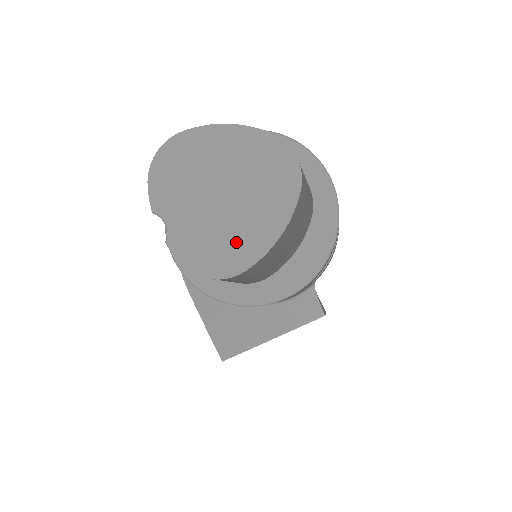
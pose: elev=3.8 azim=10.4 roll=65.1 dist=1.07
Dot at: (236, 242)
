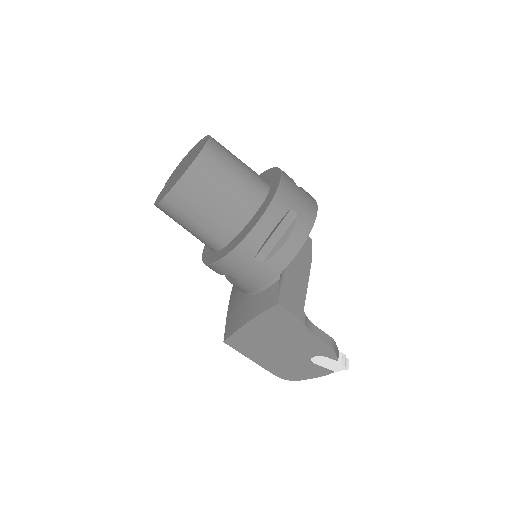
Dot at: occluded
